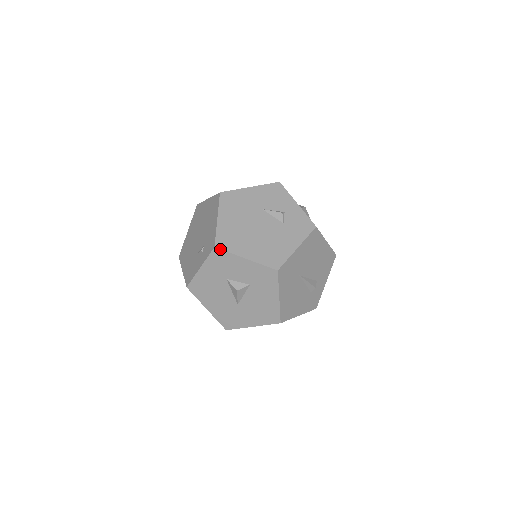
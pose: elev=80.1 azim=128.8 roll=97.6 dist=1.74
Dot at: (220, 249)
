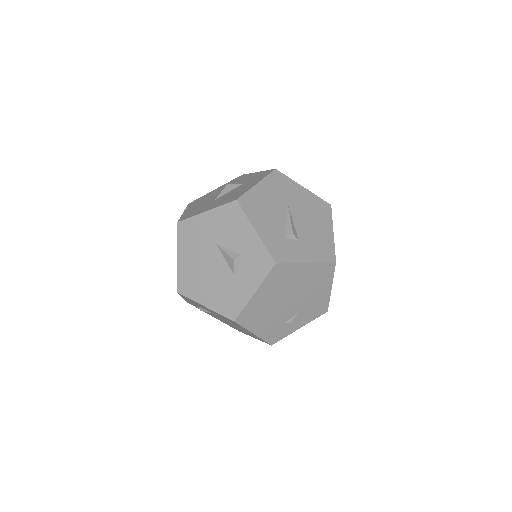
Dot at: (245, 174)
